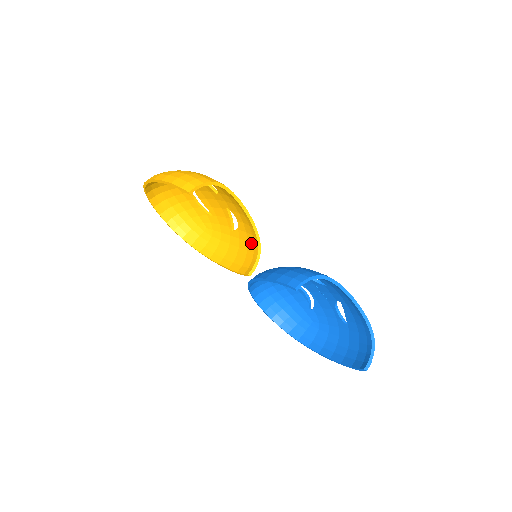
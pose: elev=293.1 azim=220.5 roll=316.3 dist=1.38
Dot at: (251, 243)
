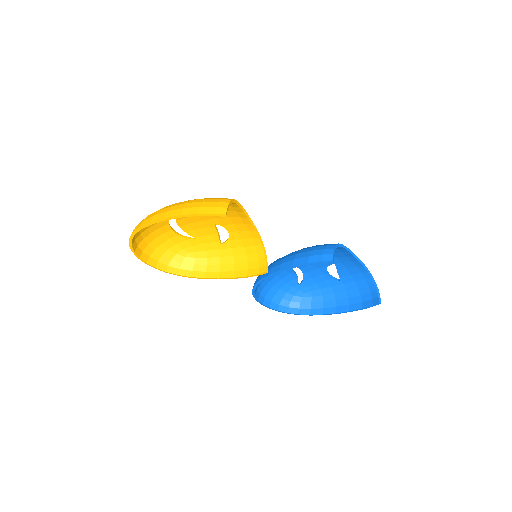
Dot at: (250, 246)
